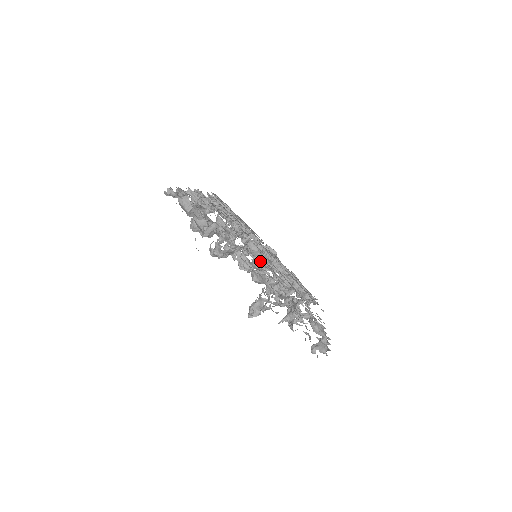
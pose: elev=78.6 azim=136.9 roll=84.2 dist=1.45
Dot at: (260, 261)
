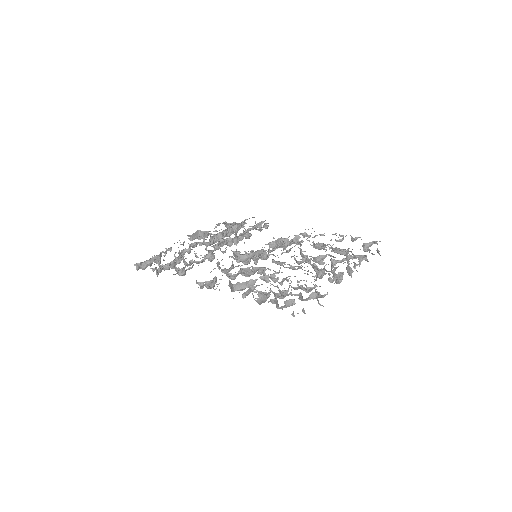
Dot at: occluded
